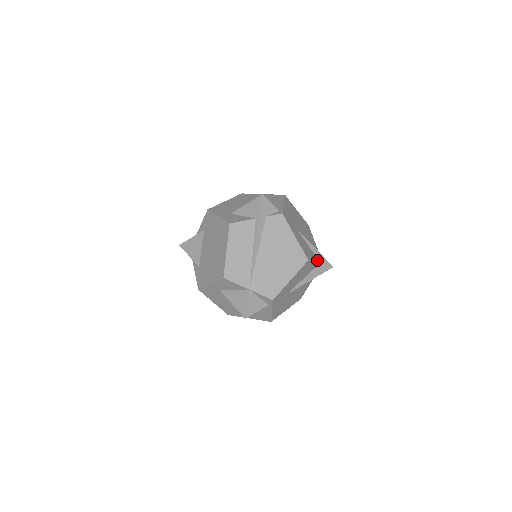
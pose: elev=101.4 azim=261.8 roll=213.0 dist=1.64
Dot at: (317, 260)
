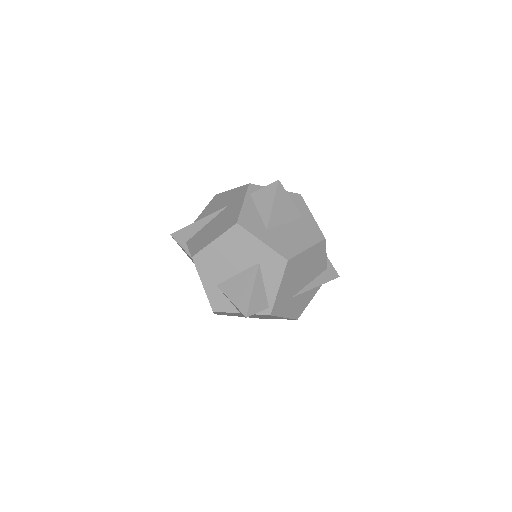
Dot at: (317, 290)
